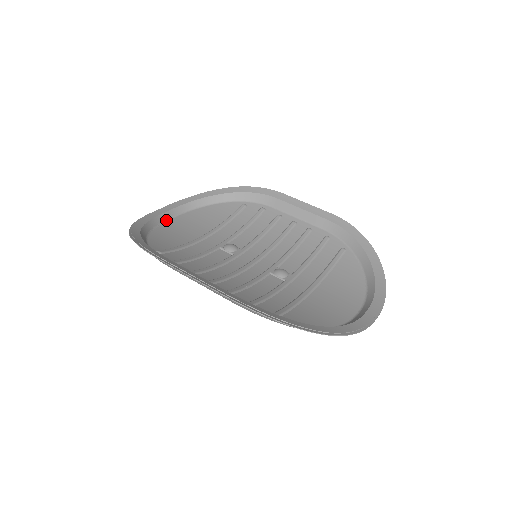
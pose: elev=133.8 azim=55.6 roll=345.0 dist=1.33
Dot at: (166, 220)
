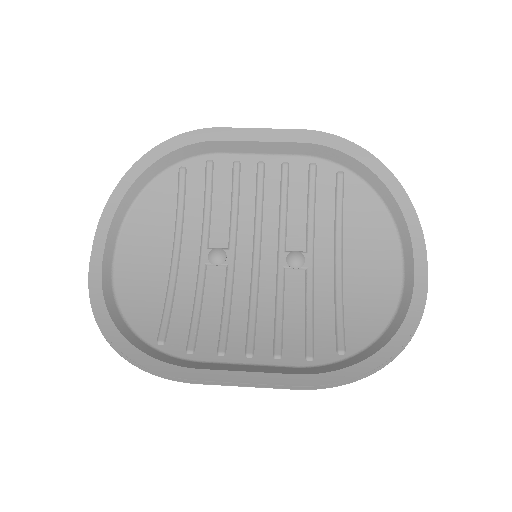
Dot at: (112, 260)
